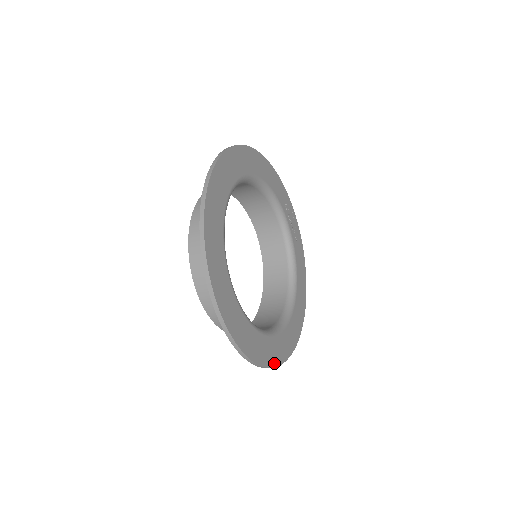
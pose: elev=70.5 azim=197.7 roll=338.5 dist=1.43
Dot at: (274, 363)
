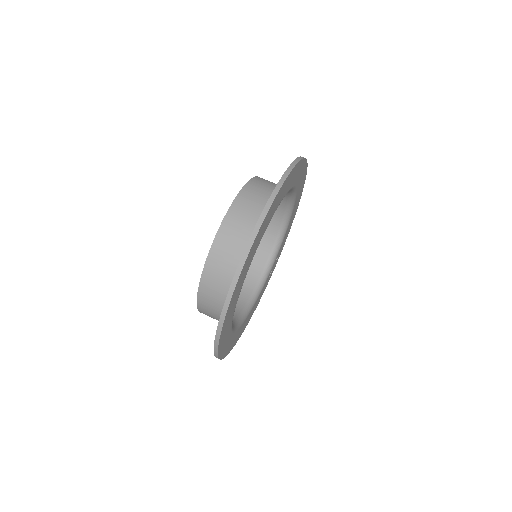
Dot at: (220, 343)
